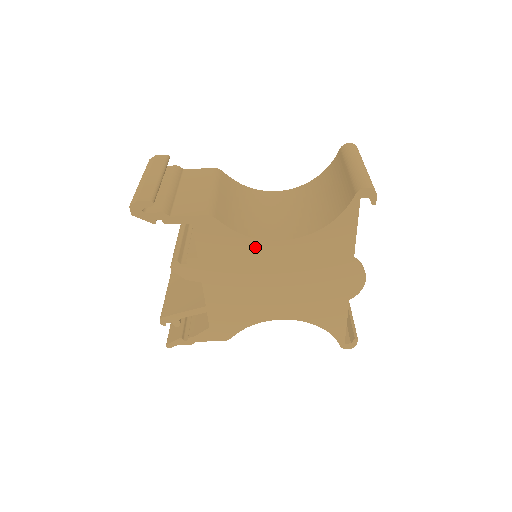
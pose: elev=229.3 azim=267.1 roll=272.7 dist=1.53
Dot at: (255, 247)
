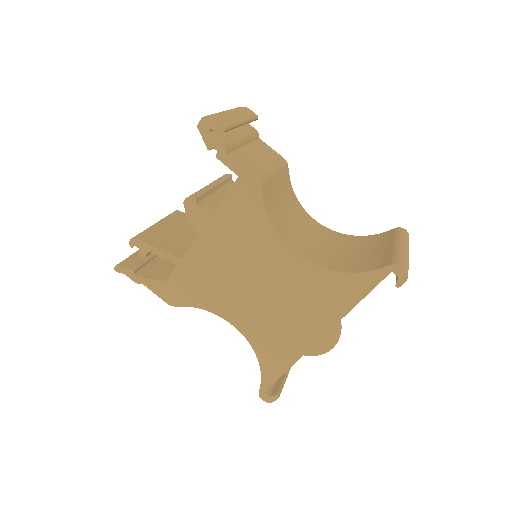
Dot at: (270, 241)
